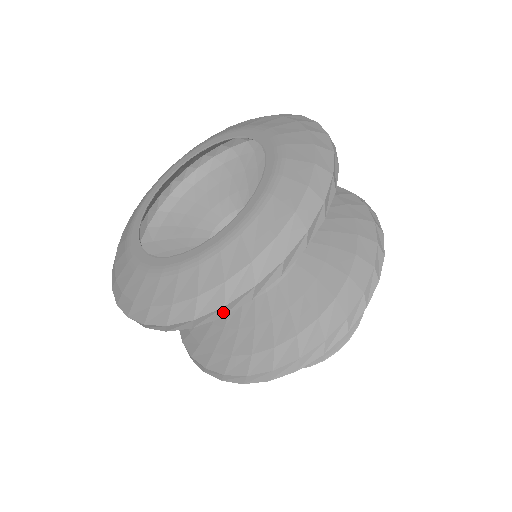
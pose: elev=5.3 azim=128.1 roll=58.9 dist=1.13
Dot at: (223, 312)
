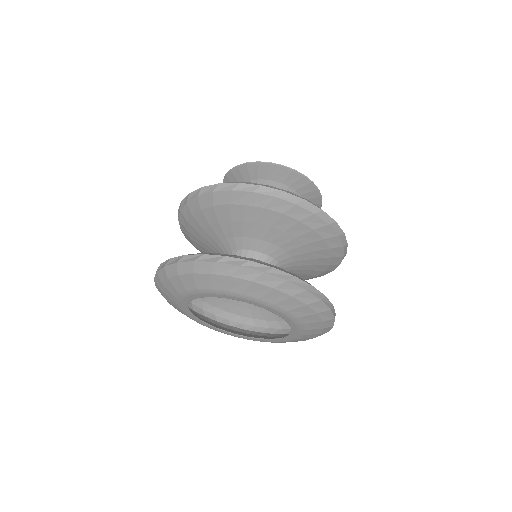
Dot at: occluded
